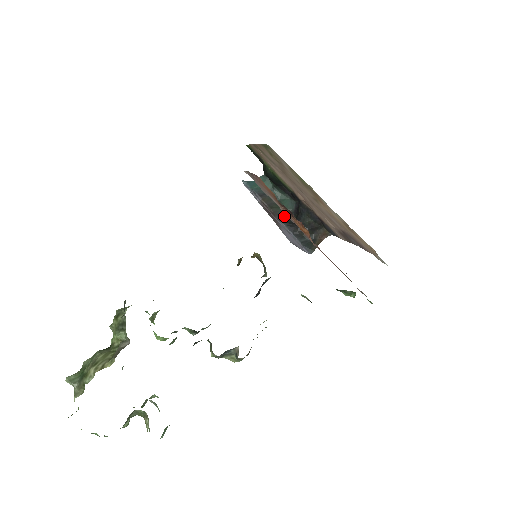
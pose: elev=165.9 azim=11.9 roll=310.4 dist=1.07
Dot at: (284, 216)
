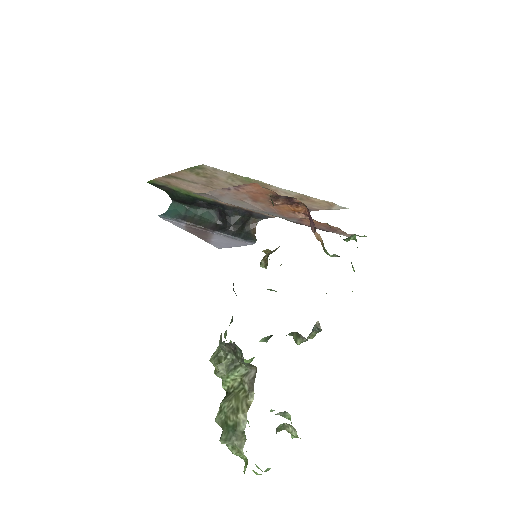
Dot at: (213, 226)
